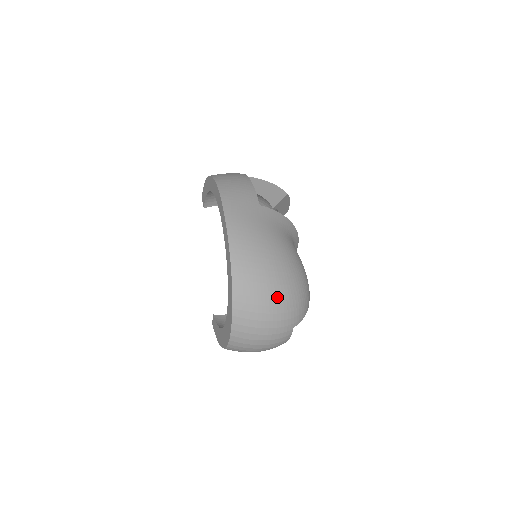
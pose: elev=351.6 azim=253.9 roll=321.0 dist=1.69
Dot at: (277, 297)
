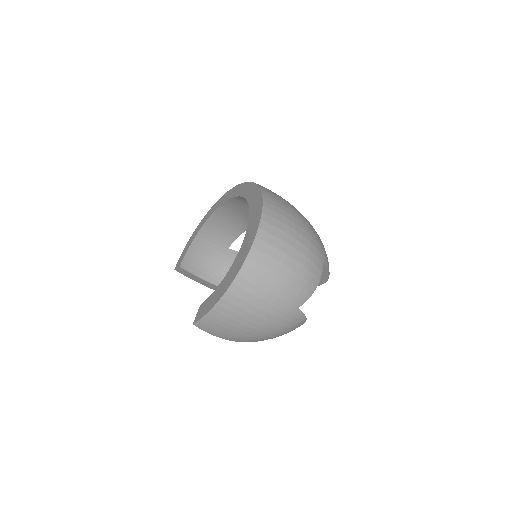
Dot at: (305, 219)
